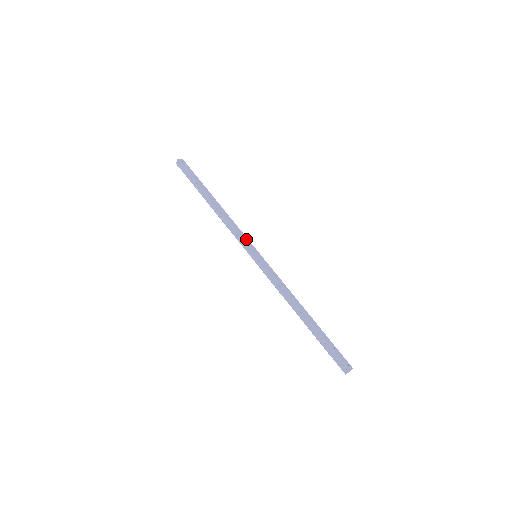
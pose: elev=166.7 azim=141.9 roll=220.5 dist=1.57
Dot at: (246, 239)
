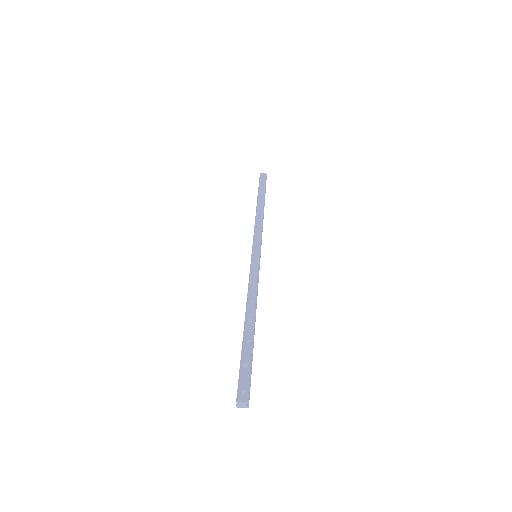
Dot at: (259, 239)
